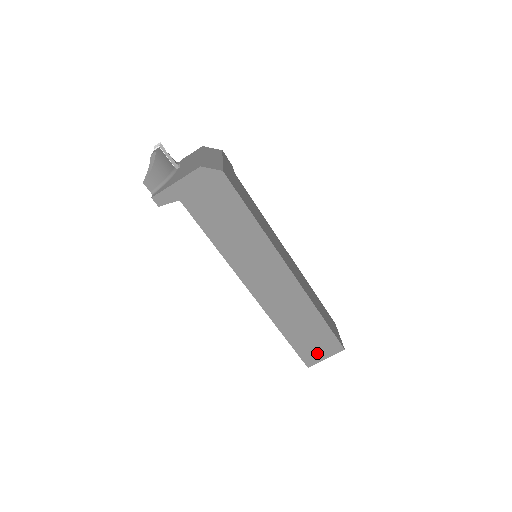
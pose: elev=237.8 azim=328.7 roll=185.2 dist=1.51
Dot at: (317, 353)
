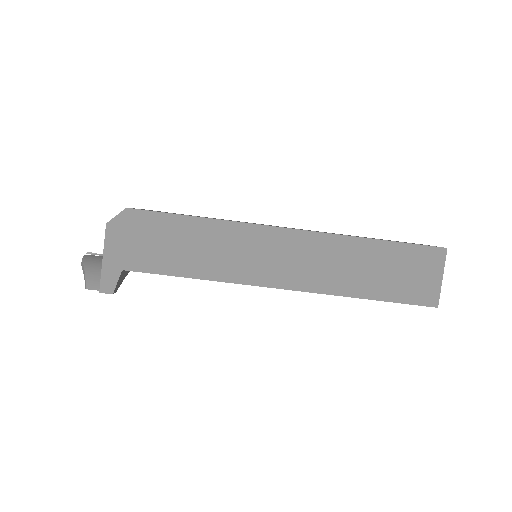
Dot at: (424, 282)
